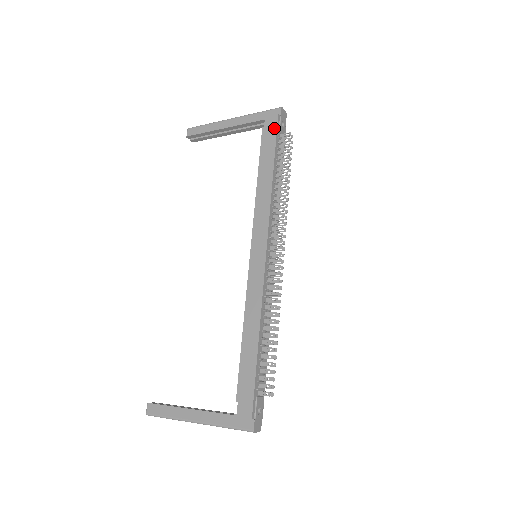
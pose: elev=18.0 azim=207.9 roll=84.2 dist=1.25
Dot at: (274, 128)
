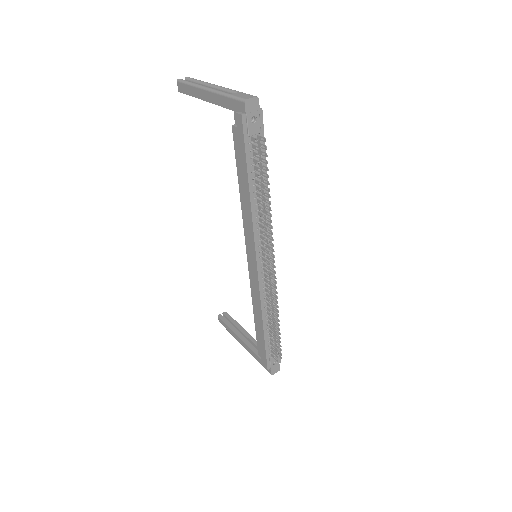
Dot at: (241, 134)
